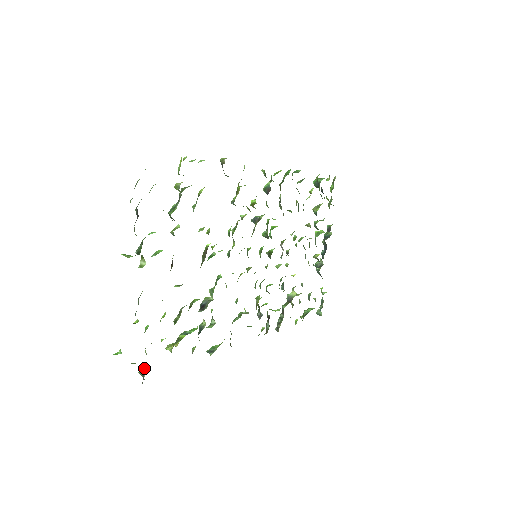
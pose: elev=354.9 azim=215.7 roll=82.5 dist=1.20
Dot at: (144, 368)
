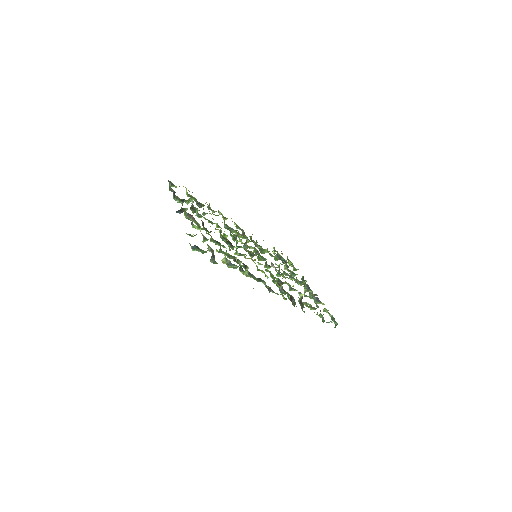
Dot at: (212, 255)
